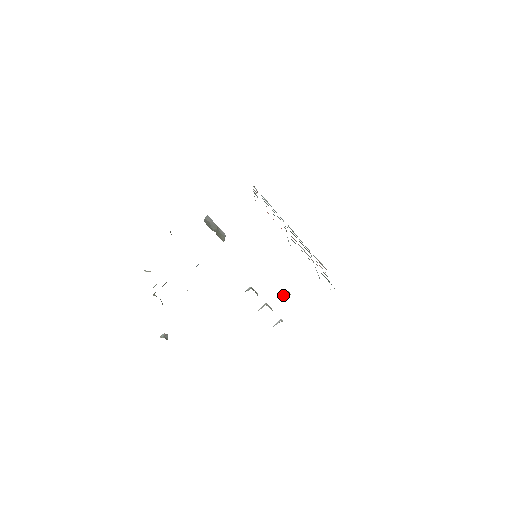
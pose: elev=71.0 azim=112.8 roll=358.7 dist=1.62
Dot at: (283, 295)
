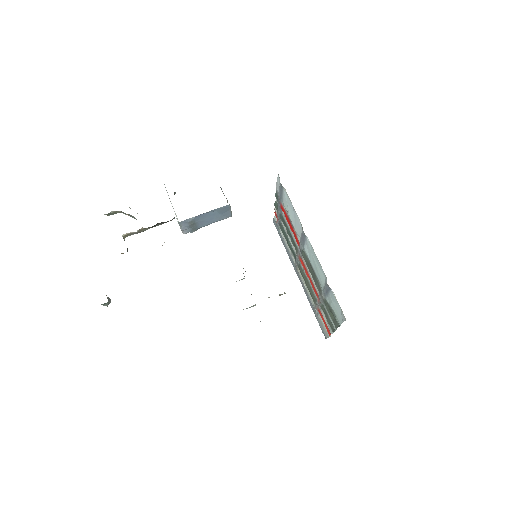
Dot at: occluded
